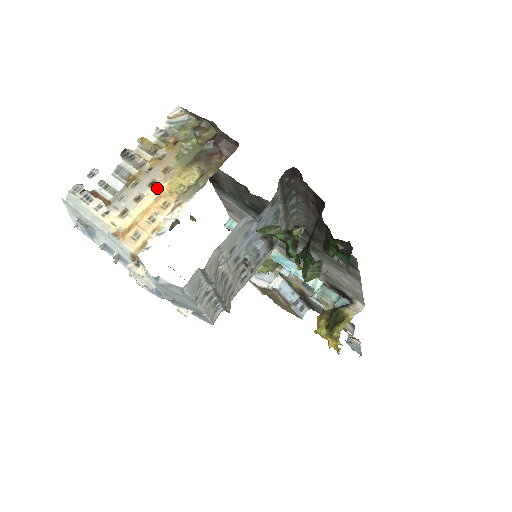
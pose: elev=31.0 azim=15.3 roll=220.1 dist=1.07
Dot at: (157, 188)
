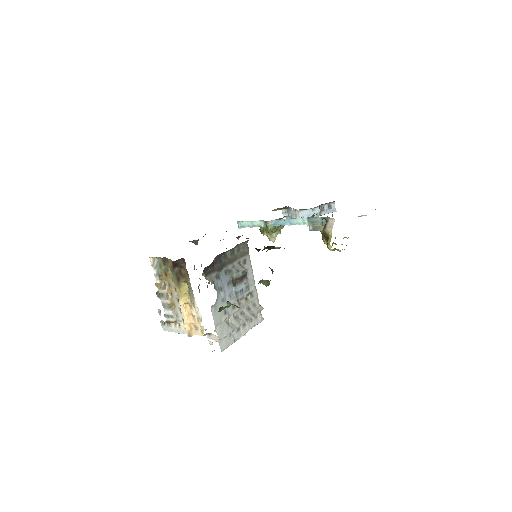
Dot at: (181, 304)
